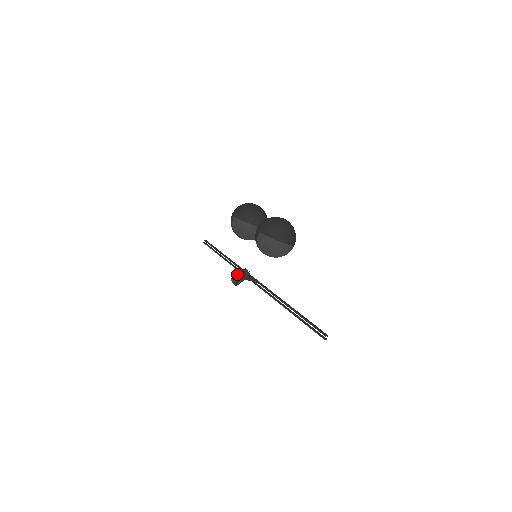
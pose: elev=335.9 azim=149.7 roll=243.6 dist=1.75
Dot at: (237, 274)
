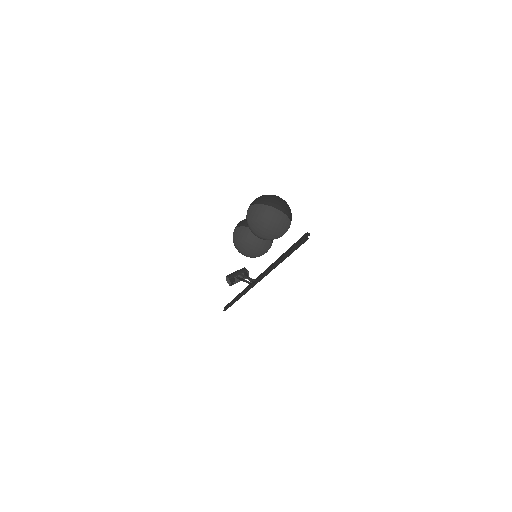
Dot at: (233, 272)
